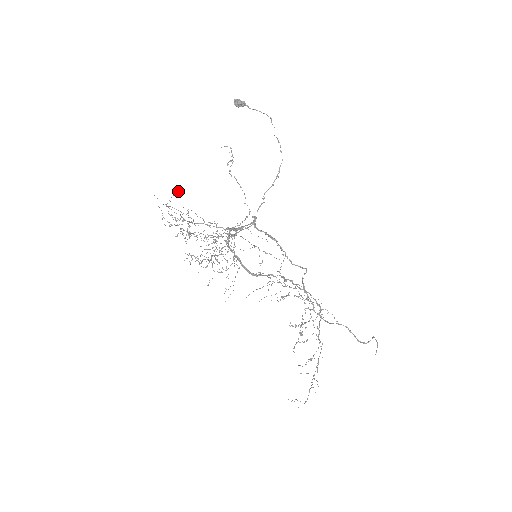
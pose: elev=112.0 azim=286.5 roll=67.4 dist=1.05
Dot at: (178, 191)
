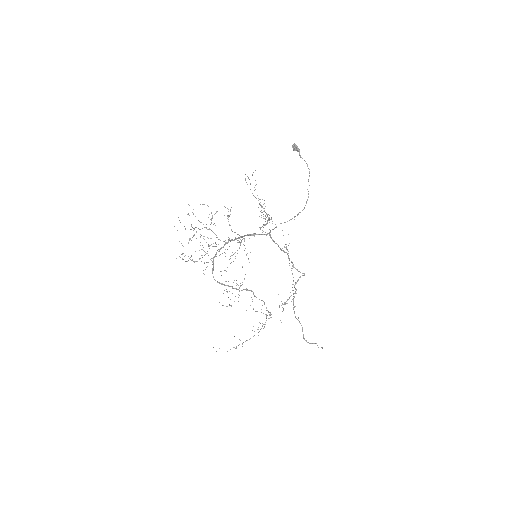
Dot at: occluded
